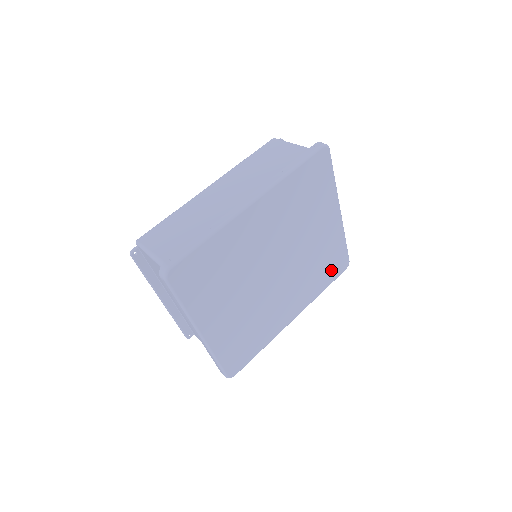
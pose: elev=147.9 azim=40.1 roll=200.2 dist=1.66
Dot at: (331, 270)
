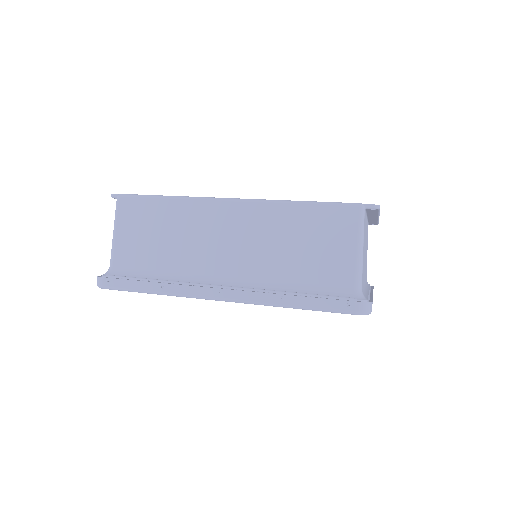
Dot at: occluded
